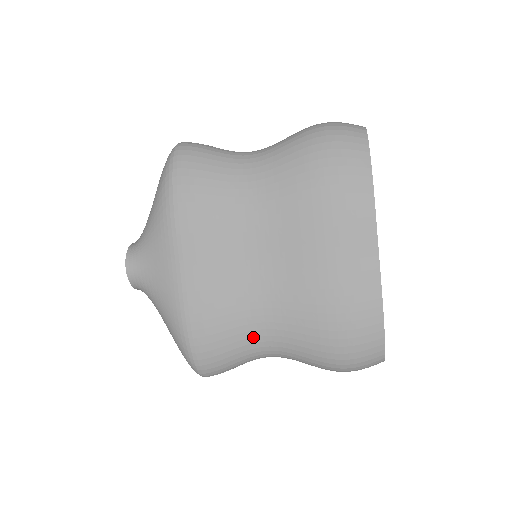
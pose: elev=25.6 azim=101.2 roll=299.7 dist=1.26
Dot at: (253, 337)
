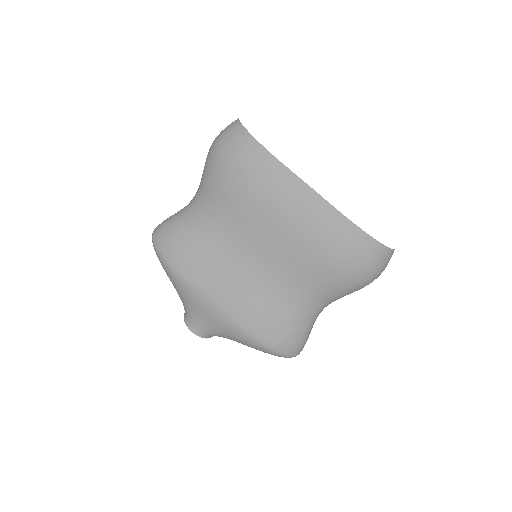
Dot at: (296, 309)
